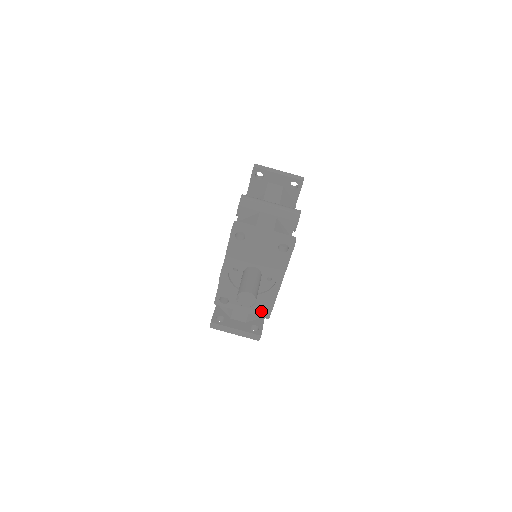
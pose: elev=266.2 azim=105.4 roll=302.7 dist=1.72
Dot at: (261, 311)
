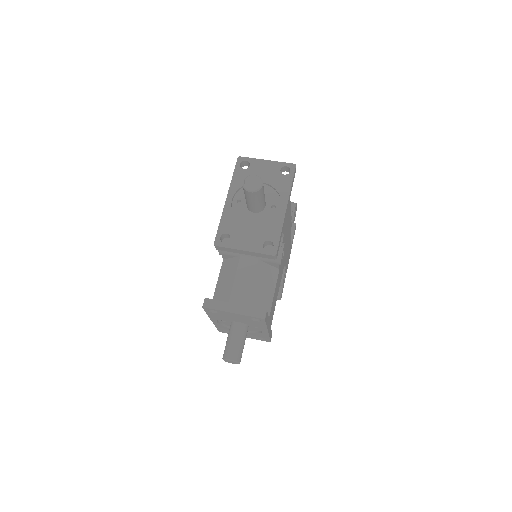
Dot at: (266, 251)
